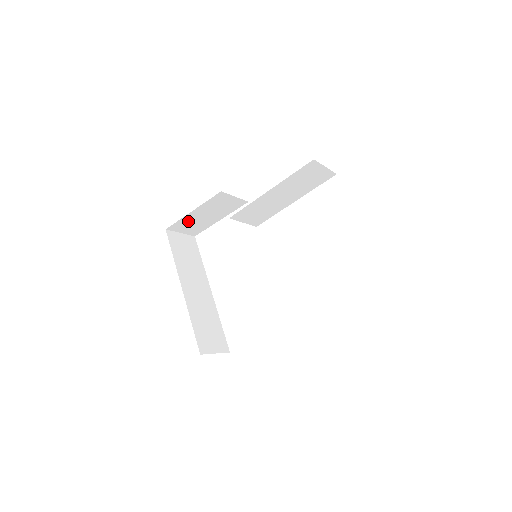
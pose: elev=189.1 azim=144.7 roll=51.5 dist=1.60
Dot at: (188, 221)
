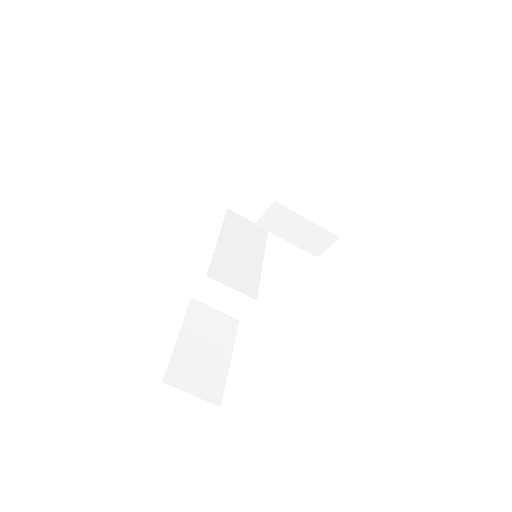
Dot at: (186, 362)
